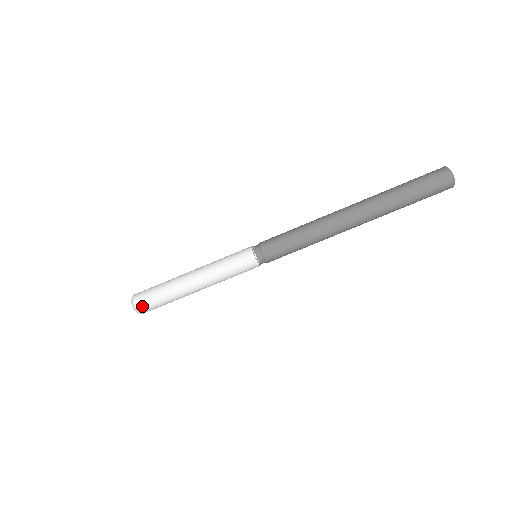
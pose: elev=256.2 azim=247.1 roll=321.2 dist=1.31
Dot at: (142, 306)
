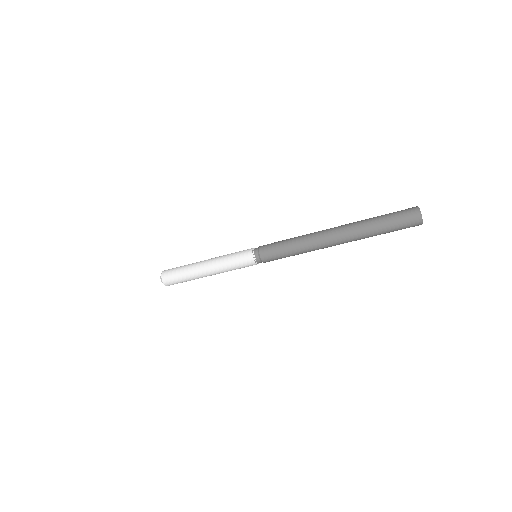
Dot at: (168, 281)
